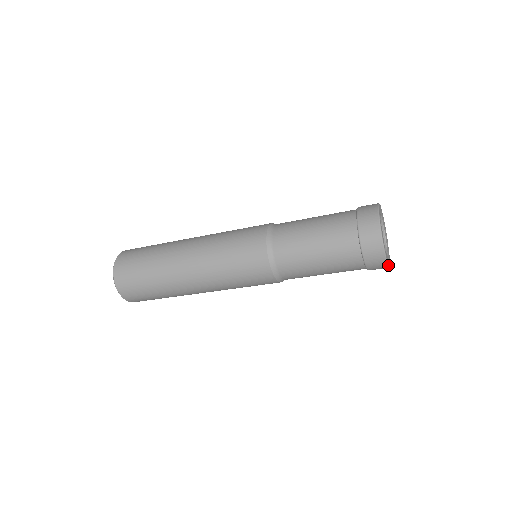
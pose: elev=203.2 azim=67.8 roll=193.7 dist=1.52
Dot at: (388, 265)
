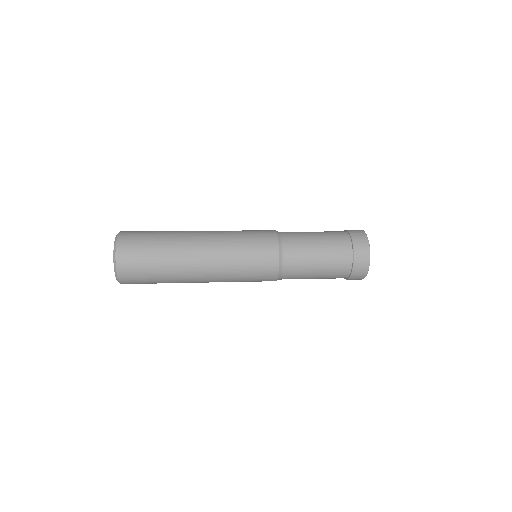
Dot at: occluded
